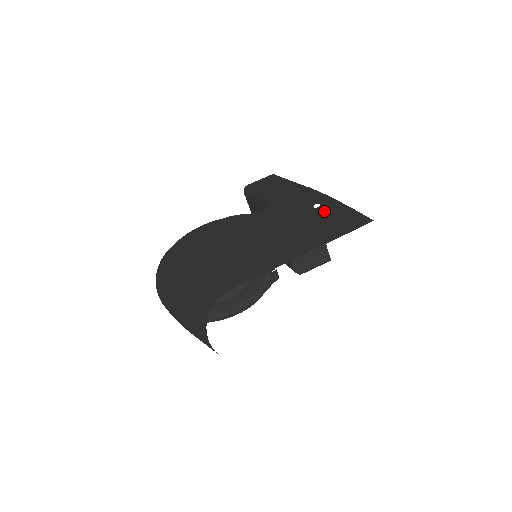
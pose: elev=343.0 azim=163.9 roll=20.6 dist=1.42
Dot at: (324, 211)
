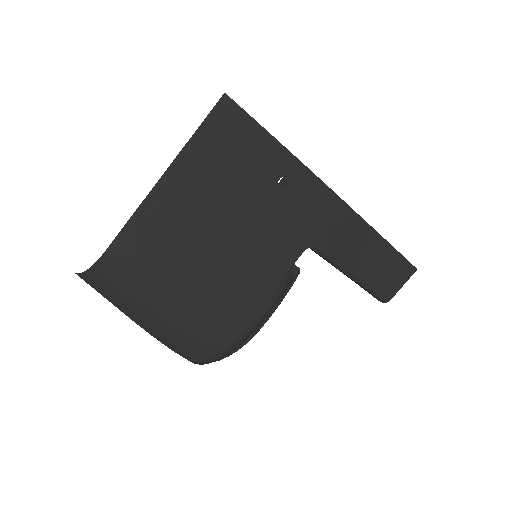
Dot at: occluded
